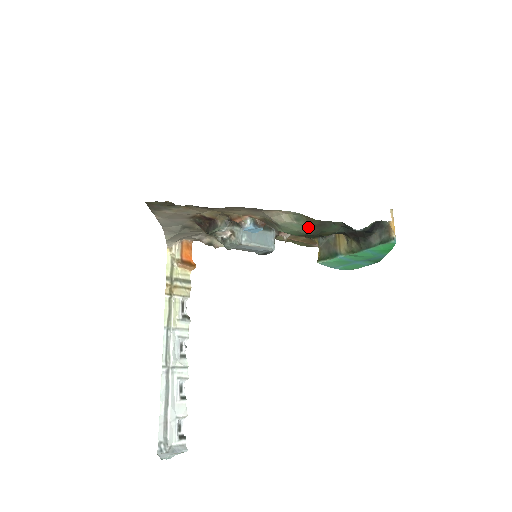
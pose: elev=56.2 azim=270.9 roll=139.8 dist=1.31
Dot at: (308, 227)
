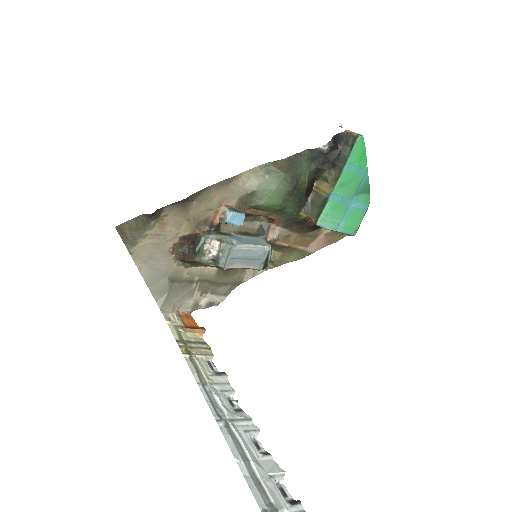
Dot at: (282, 176)
